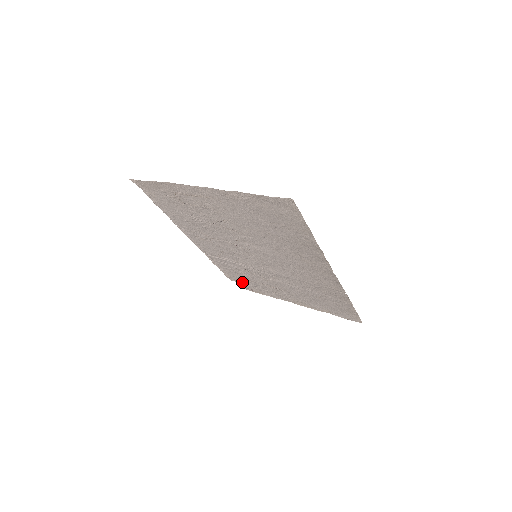
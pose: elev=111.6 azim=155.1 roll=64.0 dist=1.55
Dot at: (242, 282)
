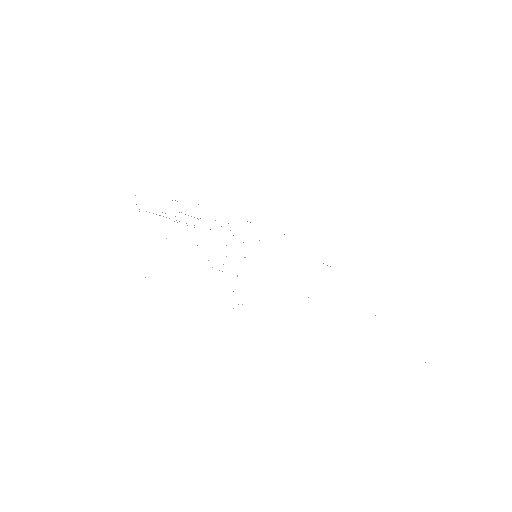
Dot at: occluded
